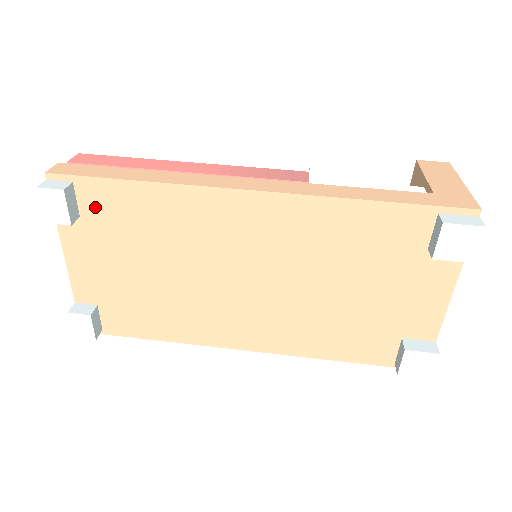
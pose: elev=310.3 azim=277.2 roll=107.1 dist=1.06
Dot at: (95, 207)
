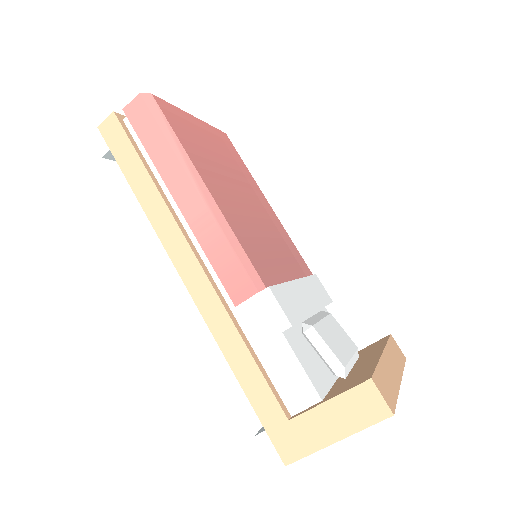
Dot at: occluded
